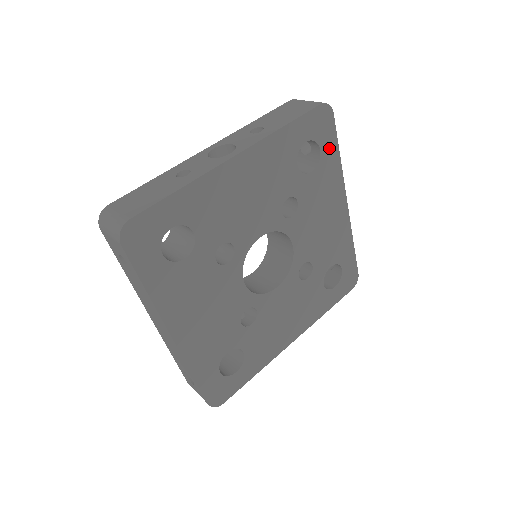
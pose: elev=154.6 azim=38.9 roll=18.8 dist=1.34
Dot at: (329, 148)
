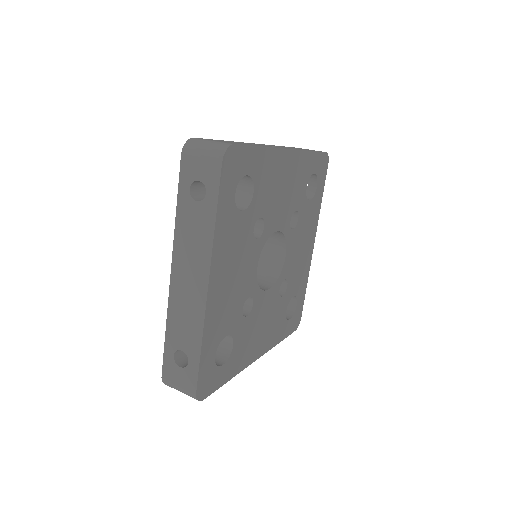
Dot at: (320, 190)
